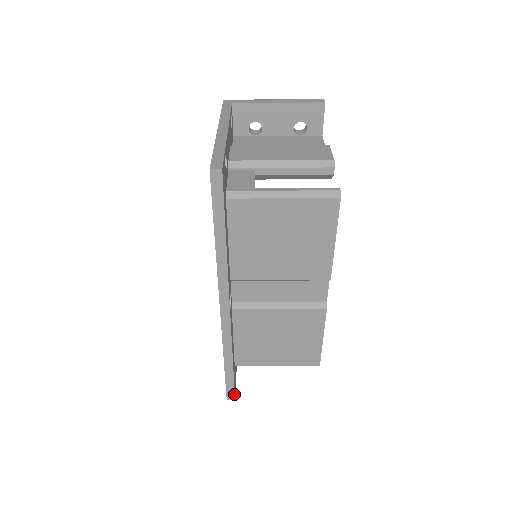
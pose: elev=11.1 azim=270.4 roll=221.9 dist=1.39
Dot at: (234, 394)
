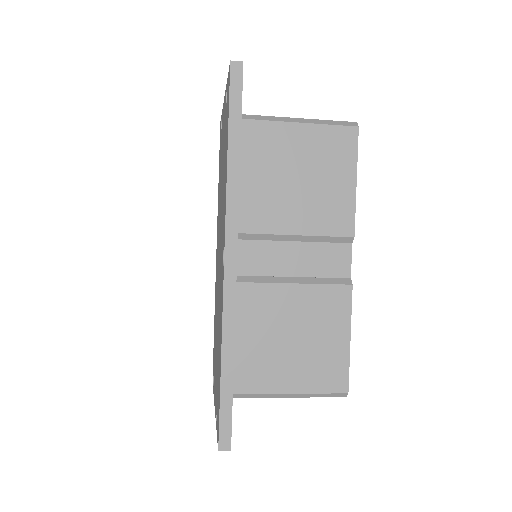
Dot at: (230, 436)
